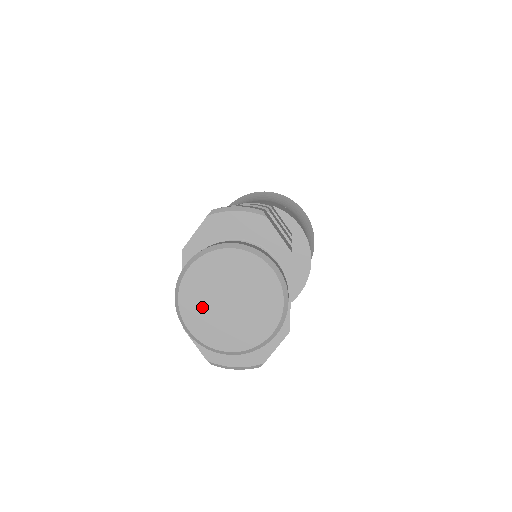
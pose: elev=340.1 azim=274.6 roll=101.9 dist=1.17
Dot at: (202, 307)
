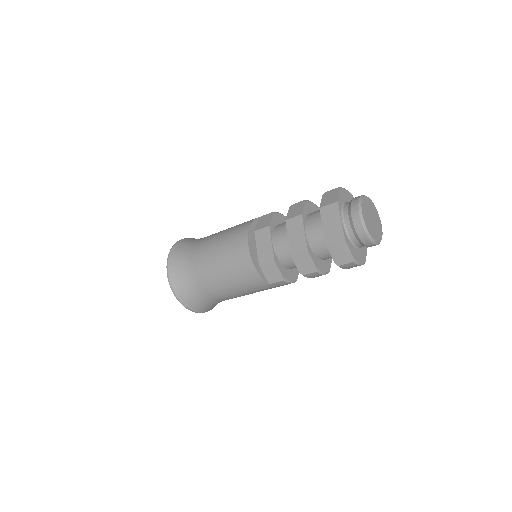
Dot at: (368, 220)
